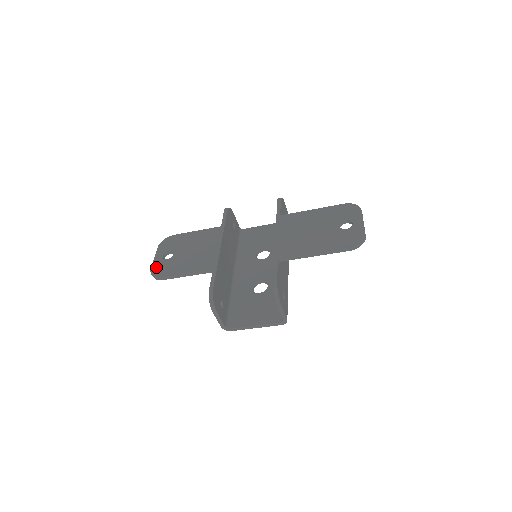
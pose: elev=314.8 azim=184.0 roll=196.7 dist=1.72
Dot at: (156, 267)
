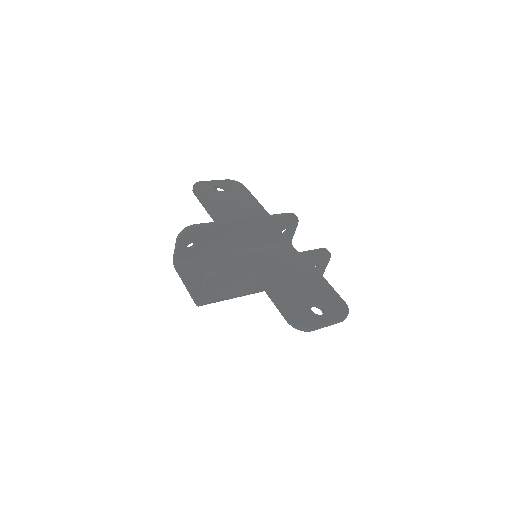
Dot at: (204, 184)
